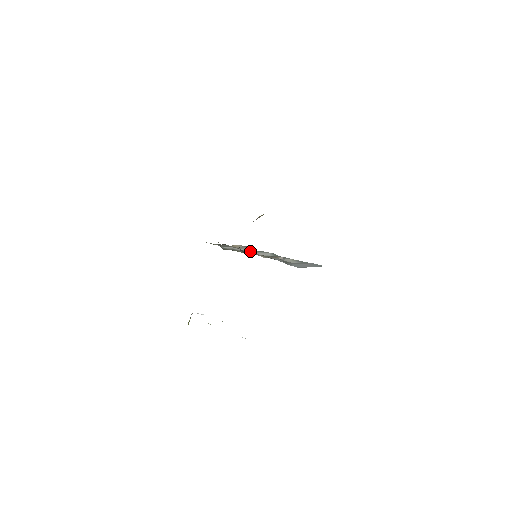
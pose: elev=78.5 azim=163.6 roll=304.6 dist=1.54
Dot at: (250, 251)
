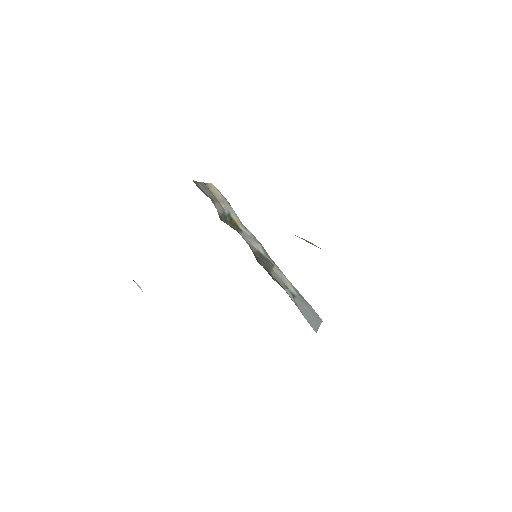
Dot at: (235, 221)
